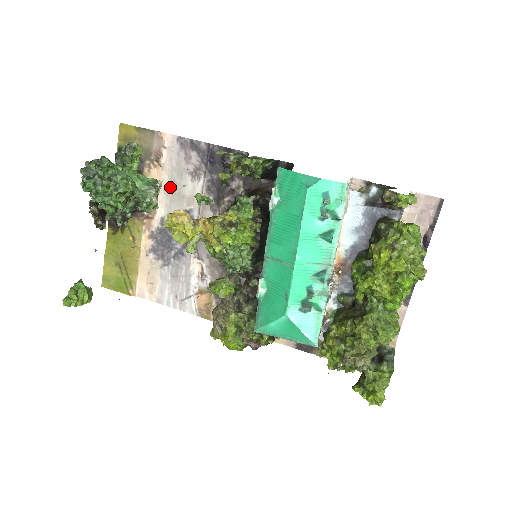
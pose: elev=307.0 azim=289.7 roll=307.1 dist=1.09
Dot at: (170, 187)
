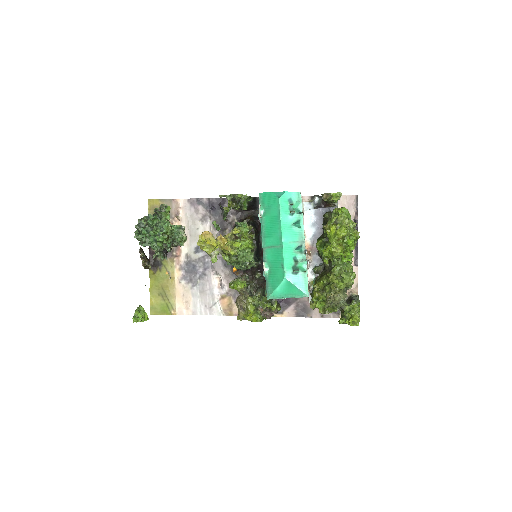
Dot at: (188, 232)
